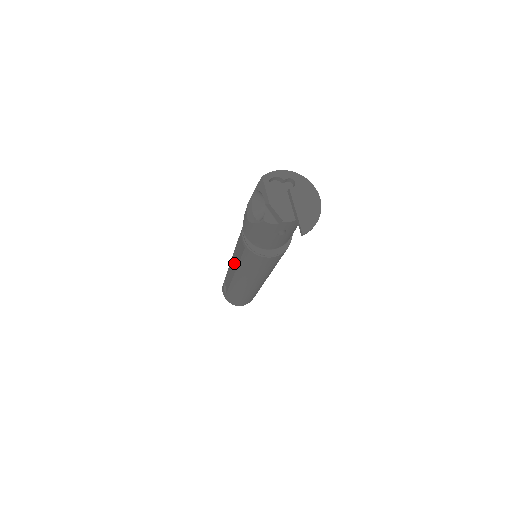
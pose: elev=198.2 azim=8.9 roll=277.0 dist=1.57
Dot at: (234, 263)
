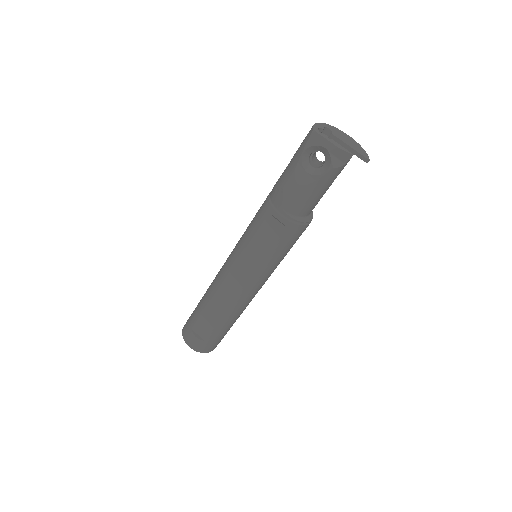
Dot at: (239, 276)
